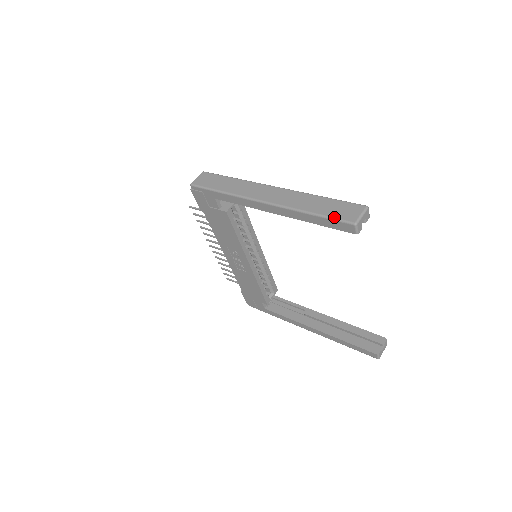
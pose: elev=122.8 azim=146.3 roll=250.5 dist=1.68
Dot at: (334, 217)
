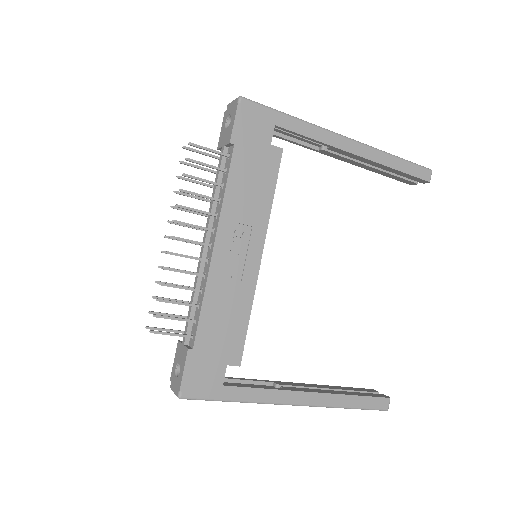
Dot at: (415, 163)
